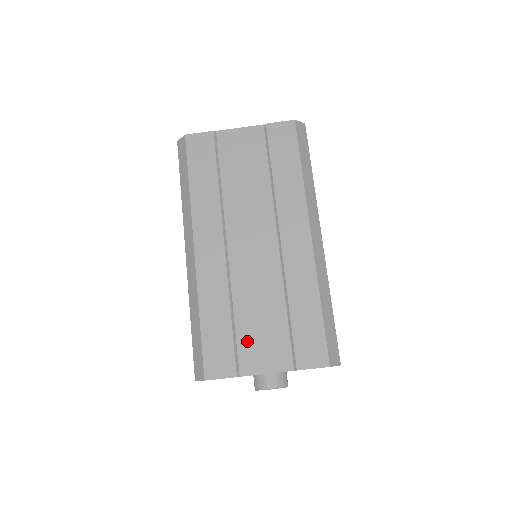
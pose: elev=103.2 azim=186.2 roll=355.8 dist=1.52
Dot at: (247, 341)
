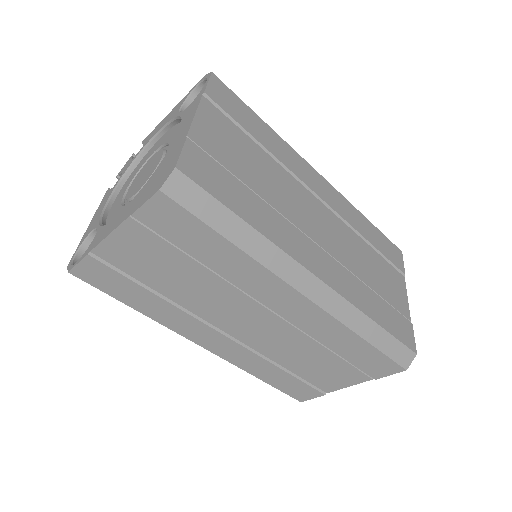
Dot at: (314, 377)
